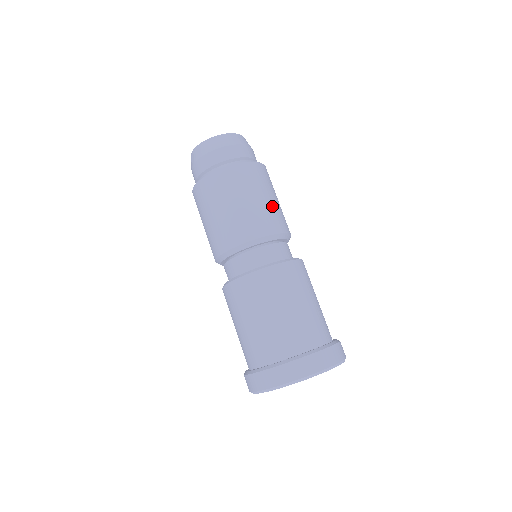
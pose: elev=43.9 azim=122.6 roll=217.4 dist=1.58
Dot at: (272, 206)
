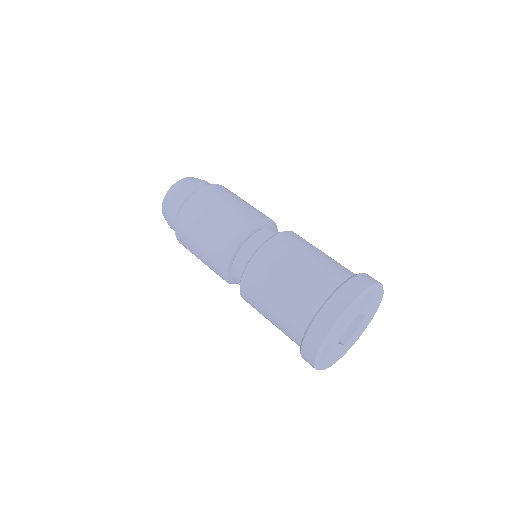
Dot at: (248, 205)
